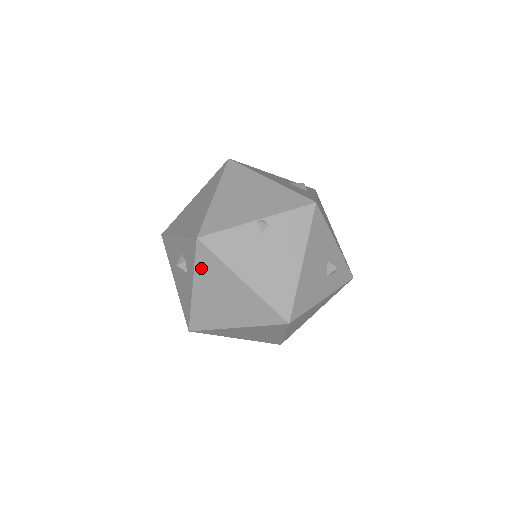
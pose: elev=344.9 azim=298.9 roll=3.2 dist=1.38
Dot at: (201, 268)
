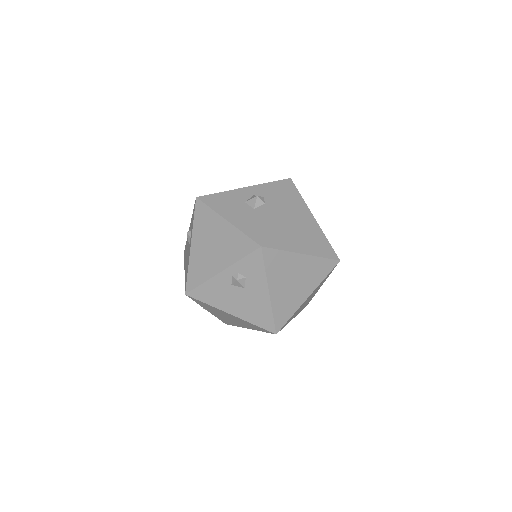
Dot at: (288, 198)
